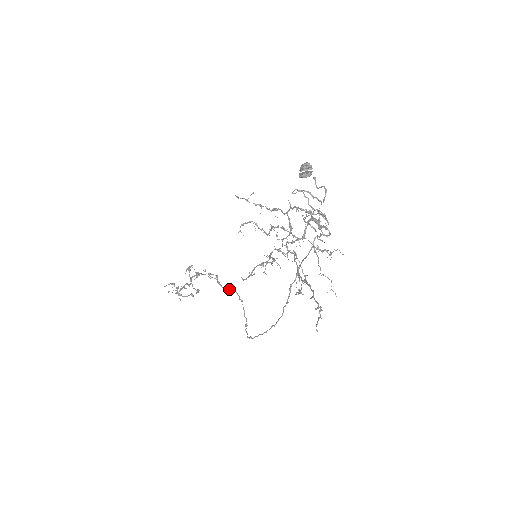
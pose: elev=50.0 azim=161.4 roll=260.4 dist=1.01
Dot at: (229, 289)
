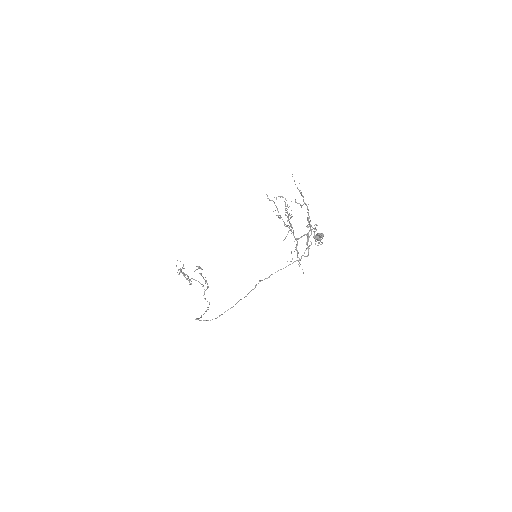
Dot at: occluded
